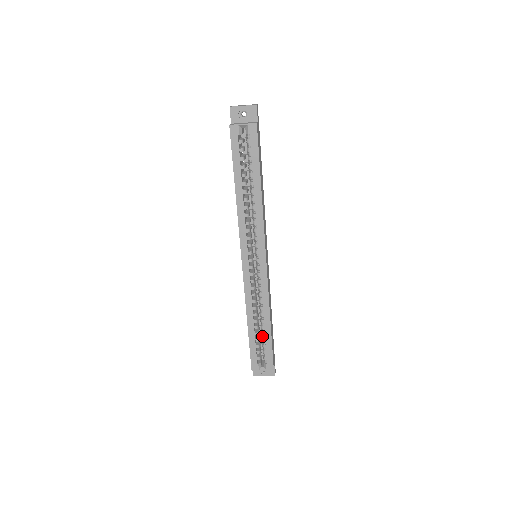
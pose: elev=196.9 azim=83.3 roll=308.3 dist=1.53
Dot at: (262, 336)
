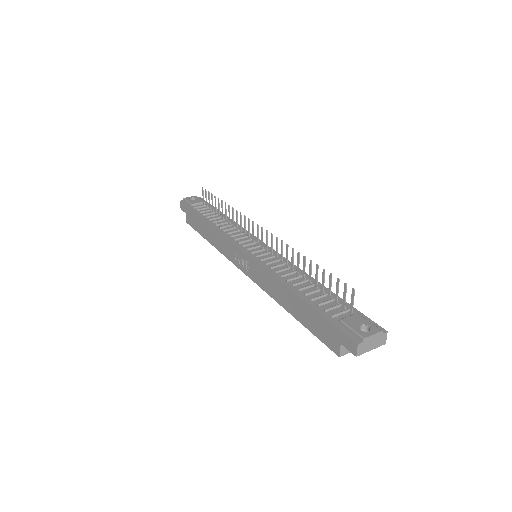
Dot at: occluded
